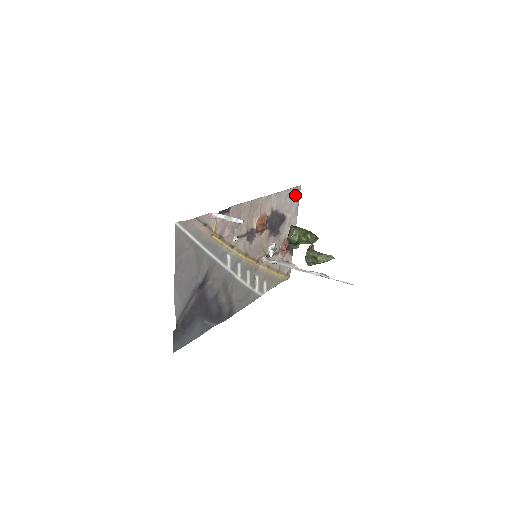
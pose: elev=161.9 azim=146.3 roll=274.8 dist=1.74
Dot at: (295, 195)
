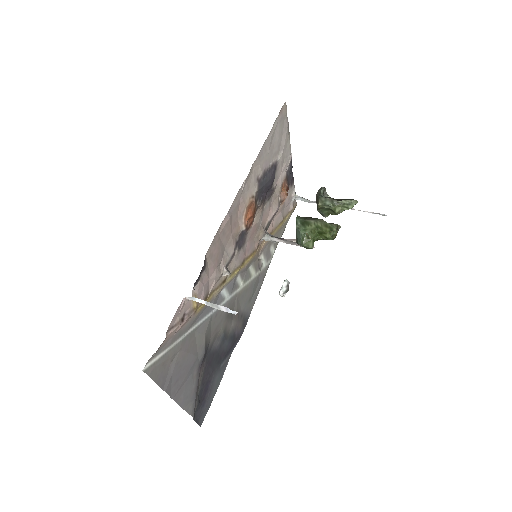
Dot at: (281, 122)
